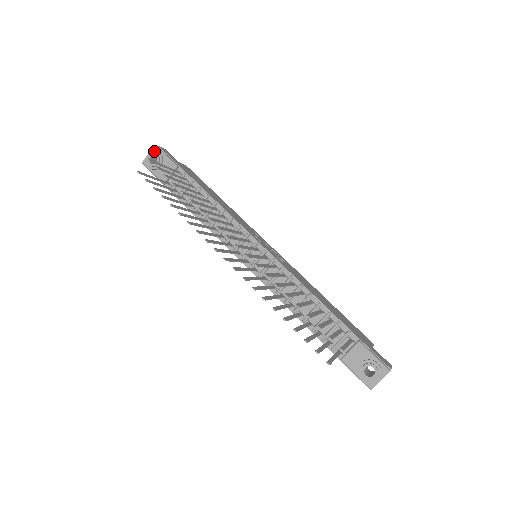
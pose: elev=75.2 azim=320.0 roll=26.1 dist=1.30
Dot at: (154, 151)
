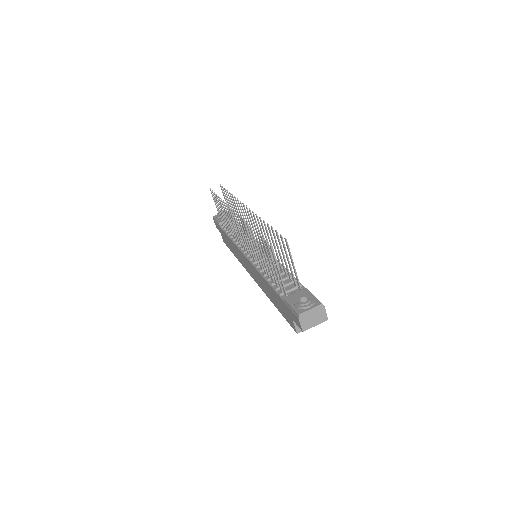
Dot at: occluded
